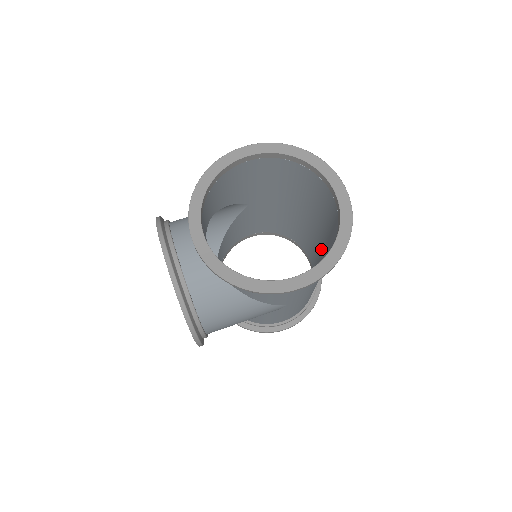
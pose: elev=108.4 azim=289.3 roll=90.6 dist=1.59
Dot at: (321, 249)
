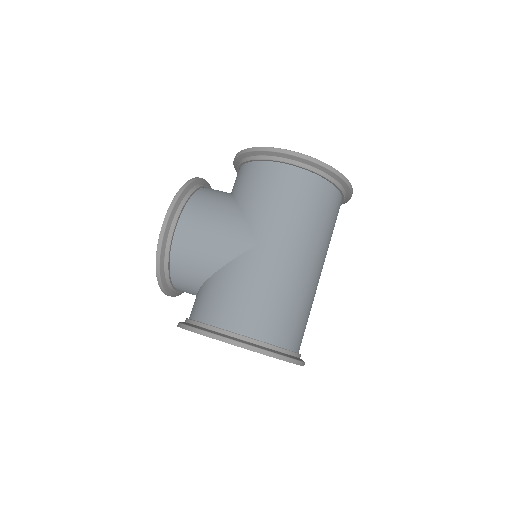
Dot at: (315, 280)
